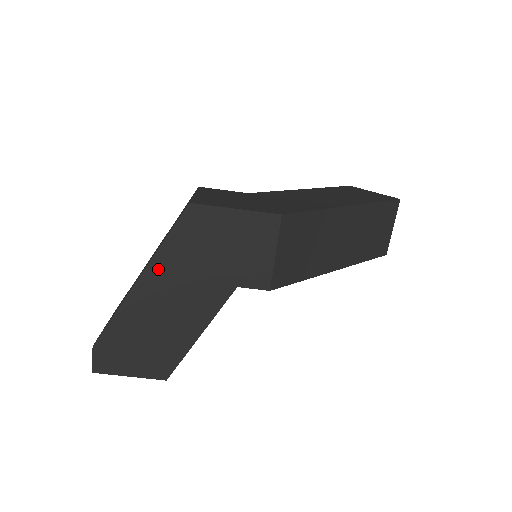
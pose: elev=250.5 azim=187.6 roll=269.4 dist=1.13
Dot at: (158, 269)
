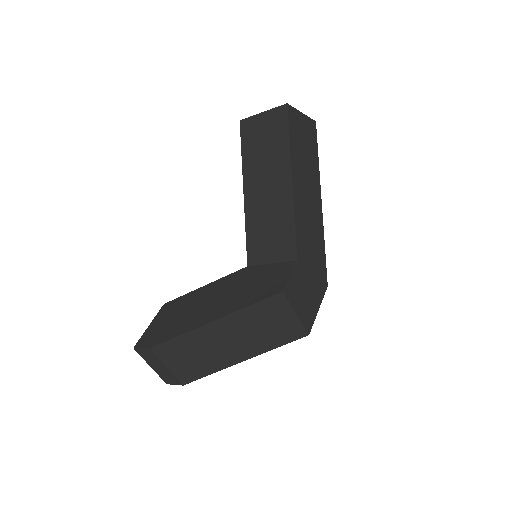
Dot at: occluded
